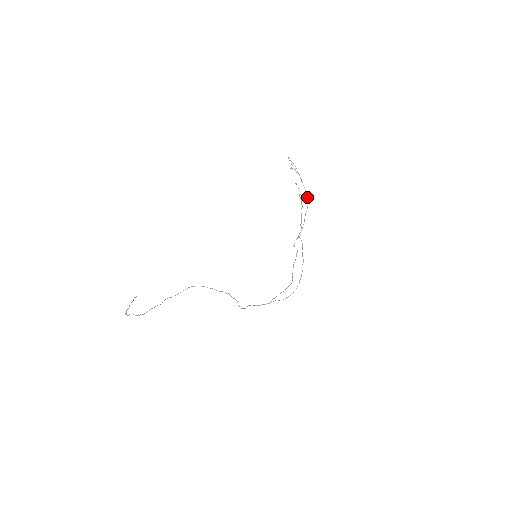
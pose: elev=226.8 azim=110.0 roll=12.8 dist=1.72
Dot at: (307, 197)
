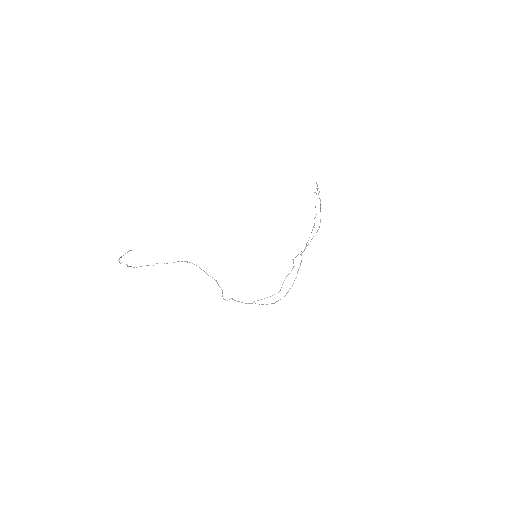
Dot at: (320, 222)
